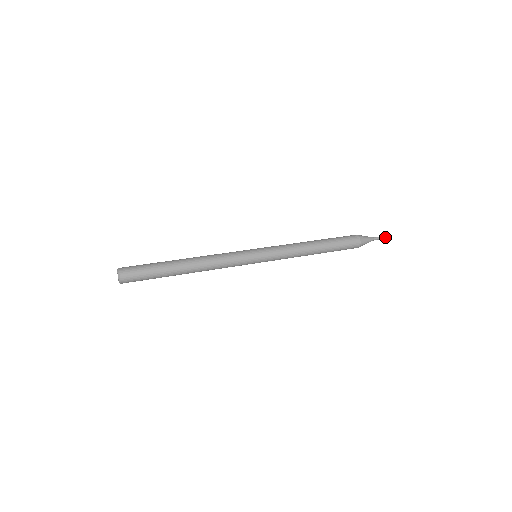
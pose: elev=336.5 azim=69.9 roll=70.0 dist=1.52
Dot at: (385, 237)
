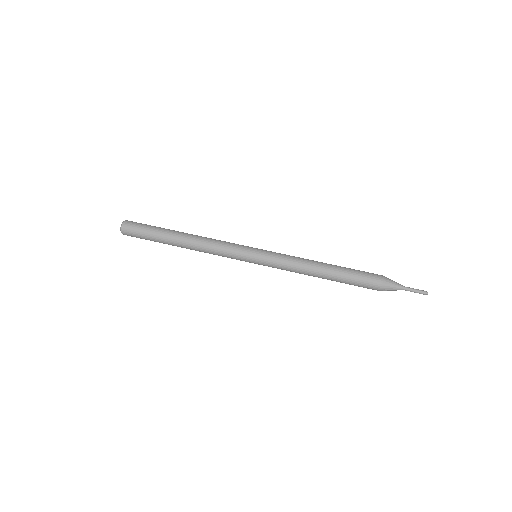
Dot at: (421, 291)
